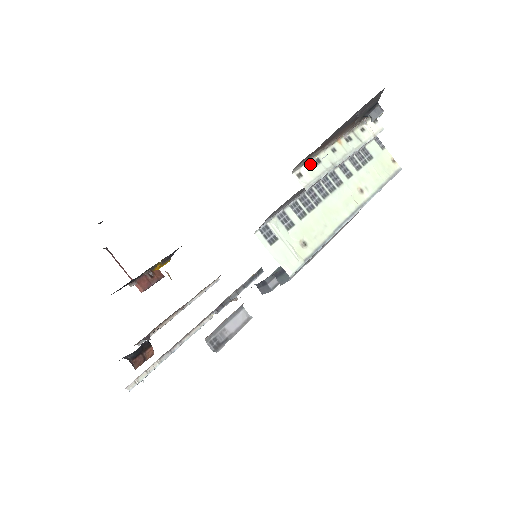
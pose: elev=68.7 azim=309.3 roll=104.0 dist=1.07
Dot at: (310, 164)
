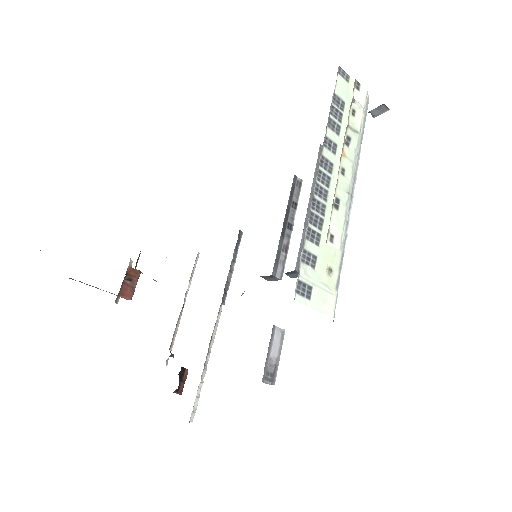
Dot at: (333, 213)
